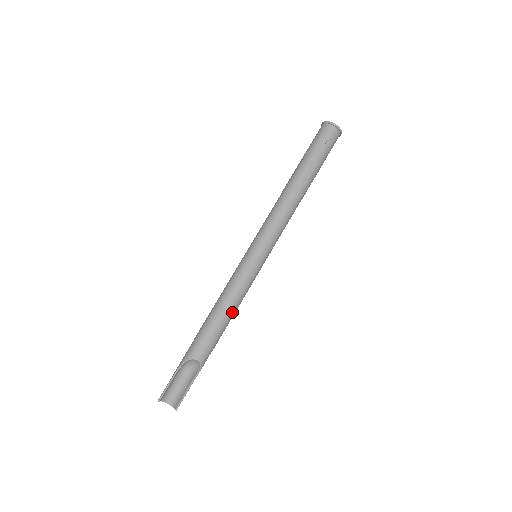
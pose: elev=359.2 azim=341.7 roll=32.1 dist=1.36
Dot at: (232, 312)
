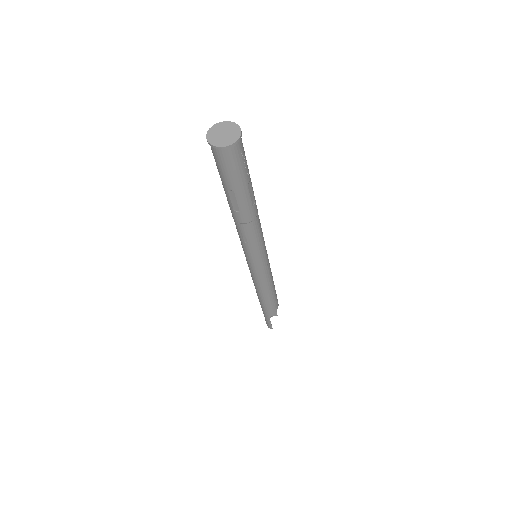
Dot at: (273, 282)
